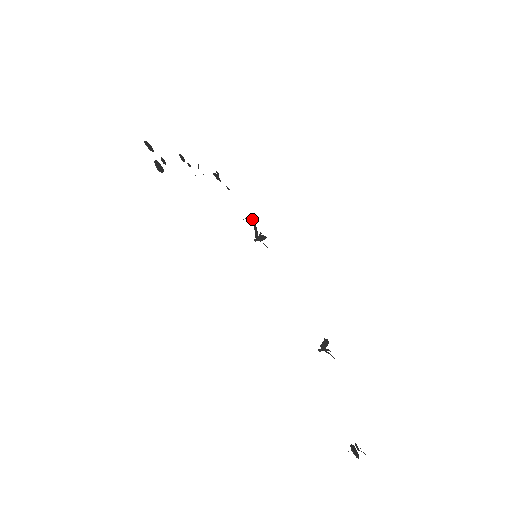
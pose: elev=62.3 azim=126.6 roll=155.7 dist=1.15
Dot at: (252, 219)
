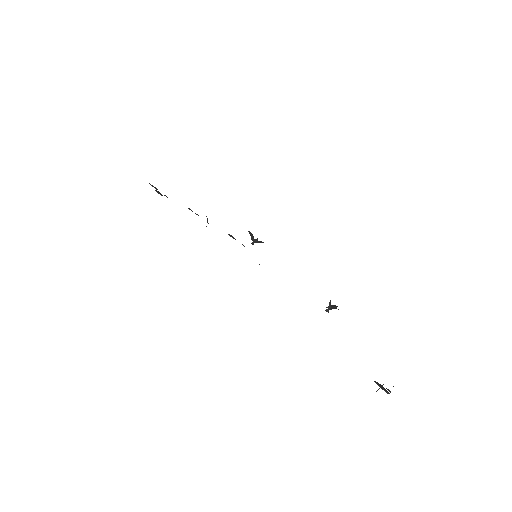
Dot at: occluded
